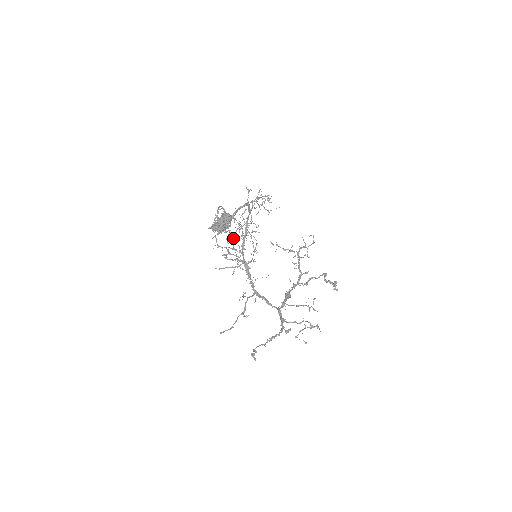
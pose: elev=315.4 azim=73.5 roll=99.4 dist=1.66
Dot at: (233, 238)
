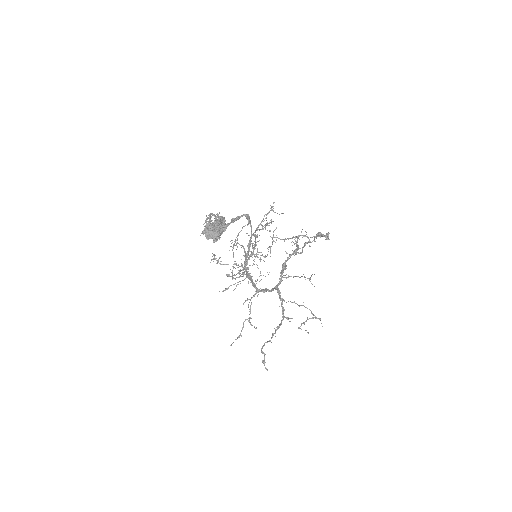
Dot at: (233, 252)
